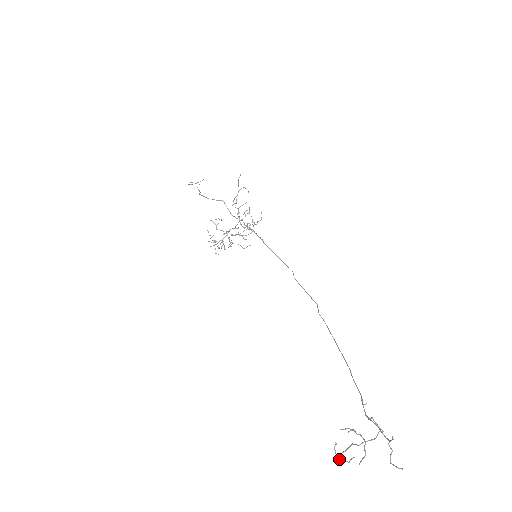
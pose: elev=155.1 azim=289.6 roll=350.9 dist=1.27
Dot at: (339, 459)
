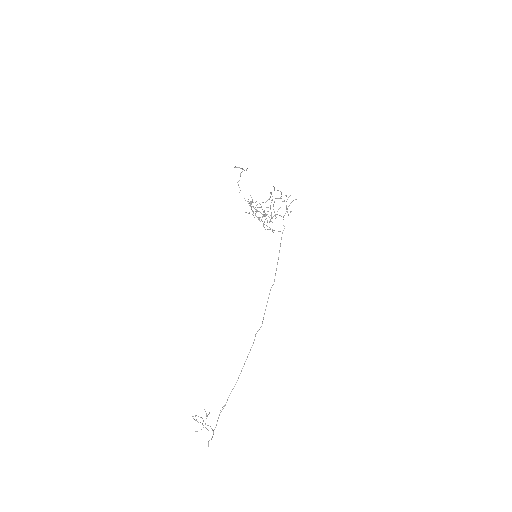
Dot at: (196, 419)
